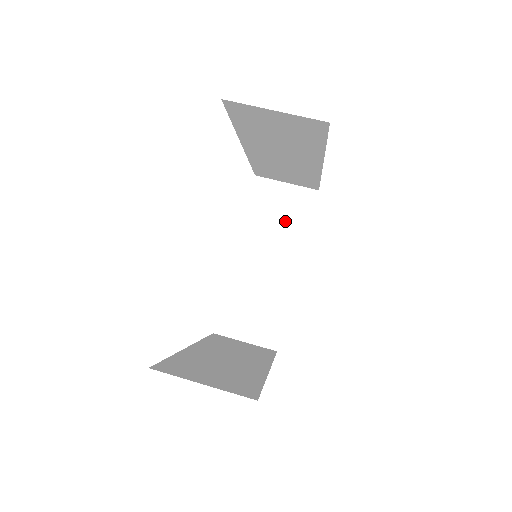
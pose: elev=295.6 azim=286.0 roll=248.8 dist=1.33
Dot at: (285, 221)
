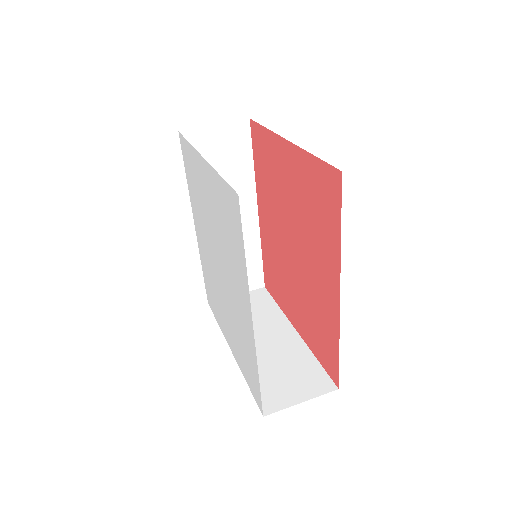
Dot at: (256, 312)
